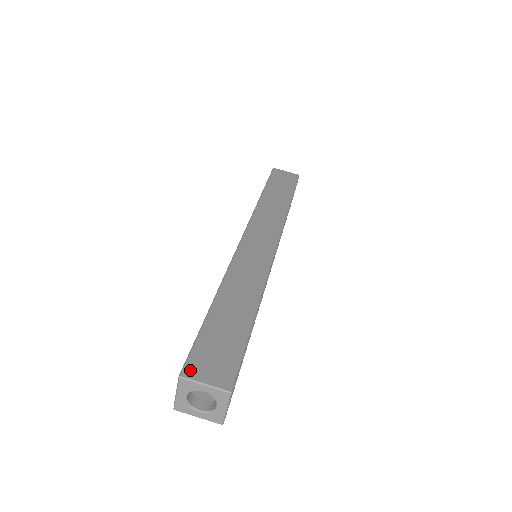
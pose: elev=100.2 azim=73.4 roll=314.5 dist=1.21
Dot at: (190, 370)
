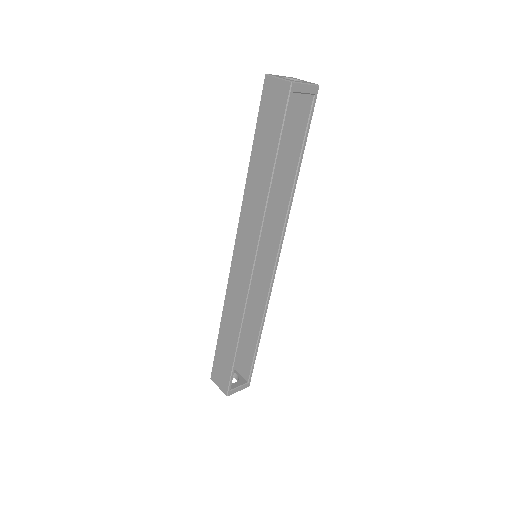
Dot at: occluded
